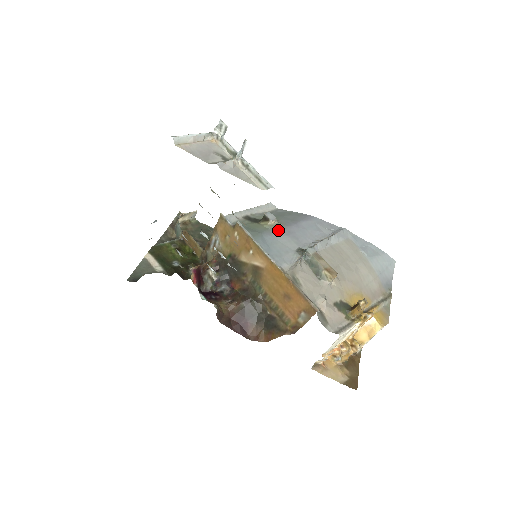
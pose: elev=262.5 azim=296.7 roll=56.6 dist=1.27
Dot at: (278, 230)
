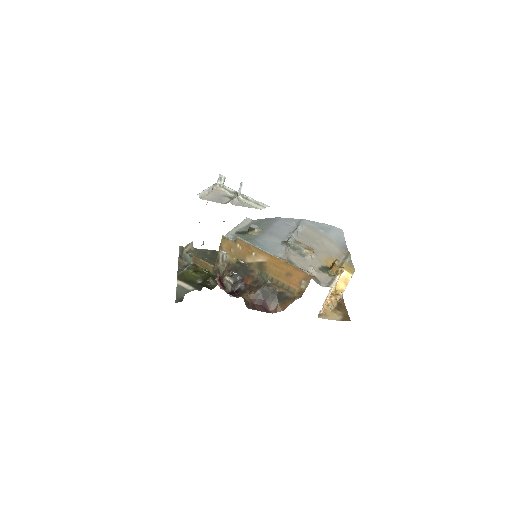
Dot at: (263, 234)
